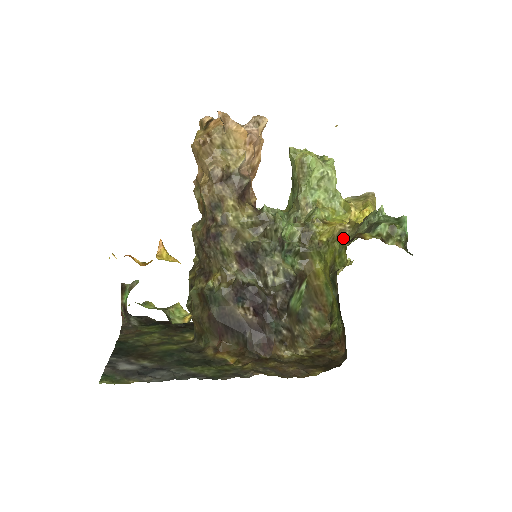
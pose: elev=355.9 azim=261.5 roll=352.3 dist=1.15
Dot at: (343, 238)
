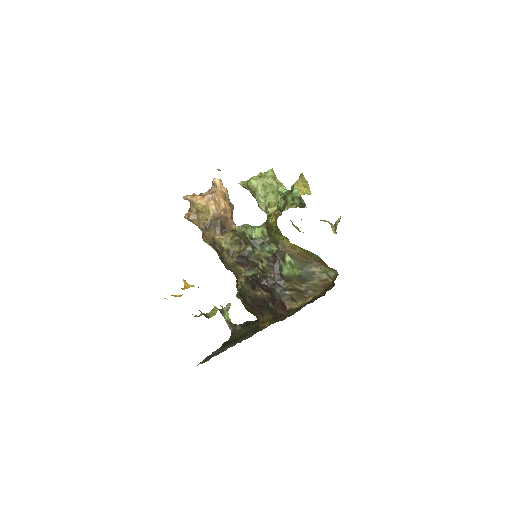
Dot at: (275, 220)
